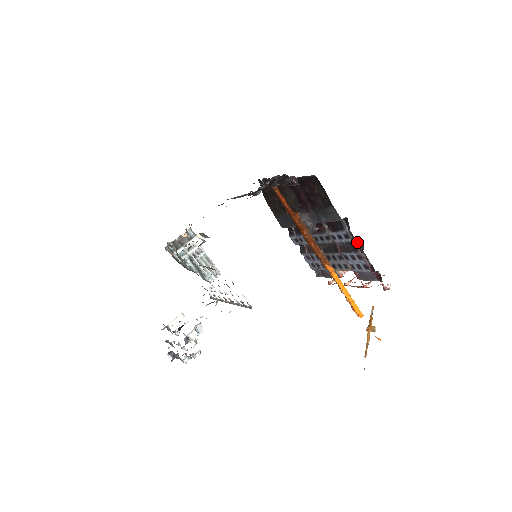
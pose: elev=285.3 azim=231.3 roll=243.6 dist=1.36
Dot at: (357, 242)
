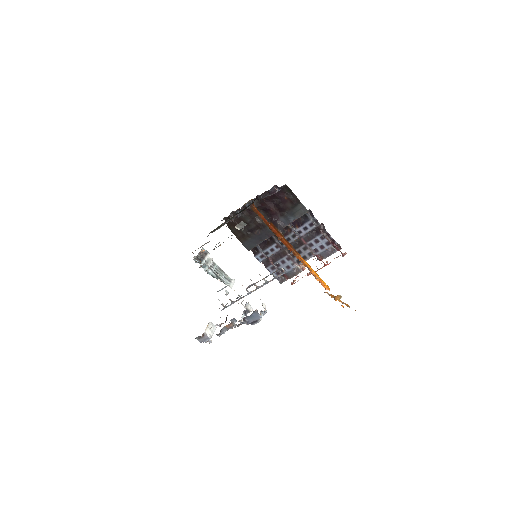
Dot at: (319, 226)
